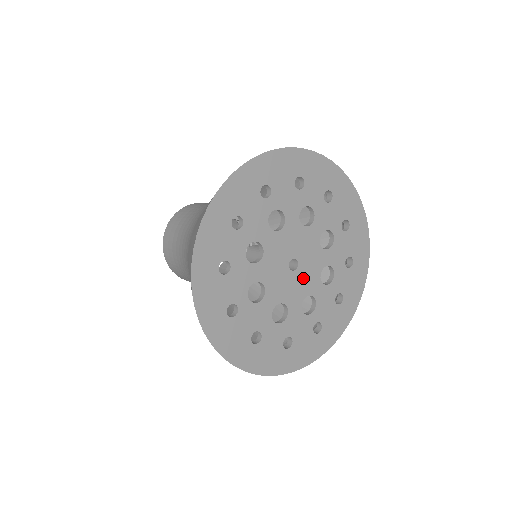
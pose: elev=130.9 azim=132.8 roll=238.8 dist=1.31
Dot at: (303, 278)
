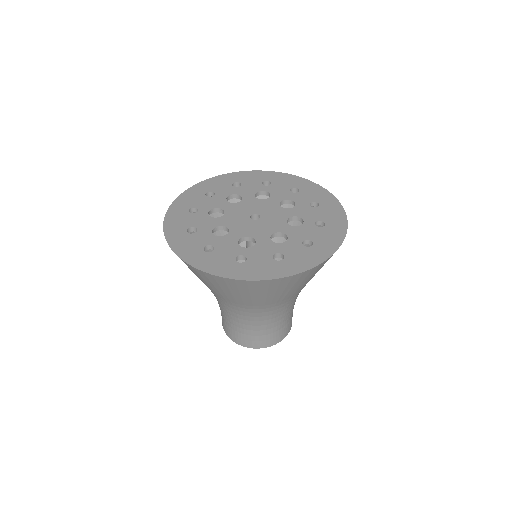
Dot at: (271, 216)
